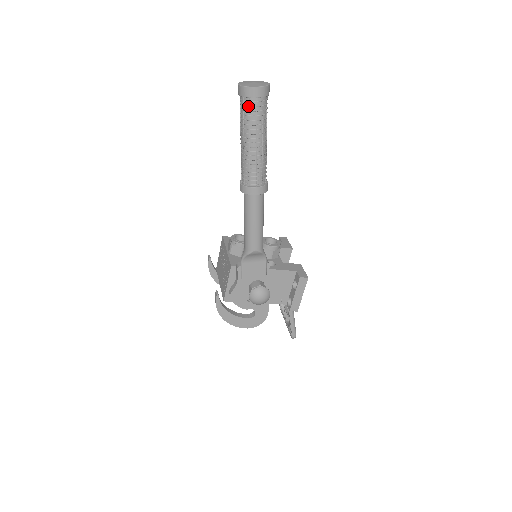
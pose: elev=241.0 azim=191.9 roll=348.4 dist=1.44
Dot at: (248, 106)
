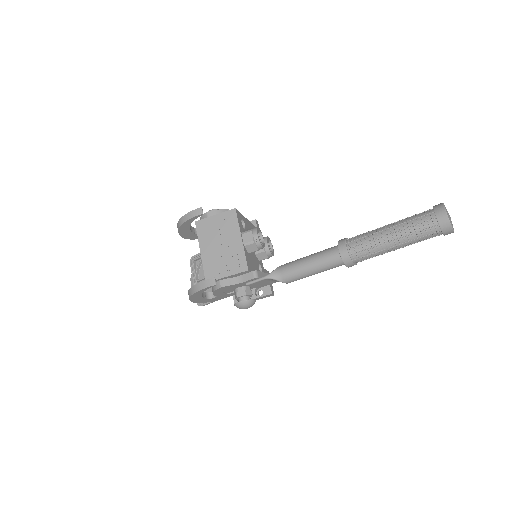
Dot at: (432, 233)
